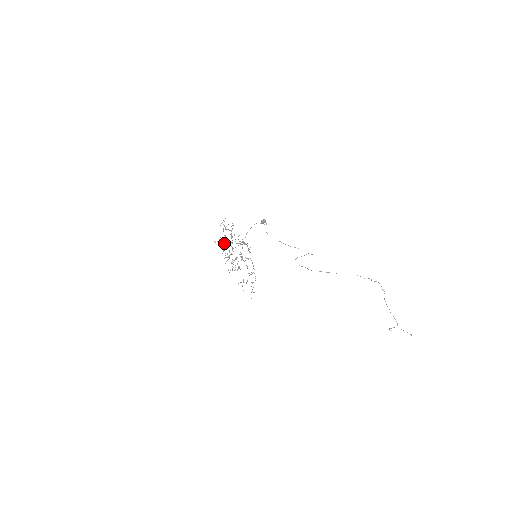
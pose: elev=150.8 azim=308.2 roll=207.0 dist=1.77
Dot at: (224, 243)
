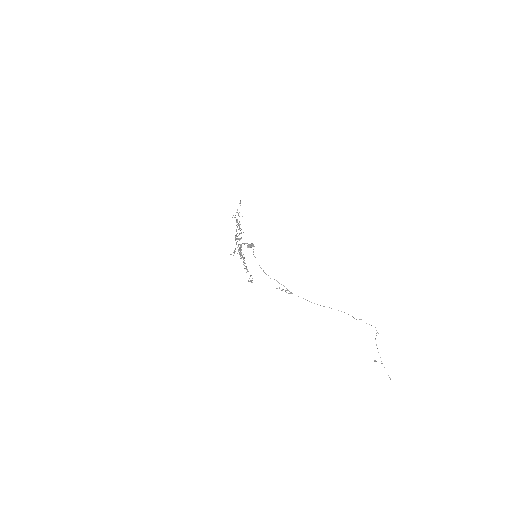
Dot at: (238, 224)
